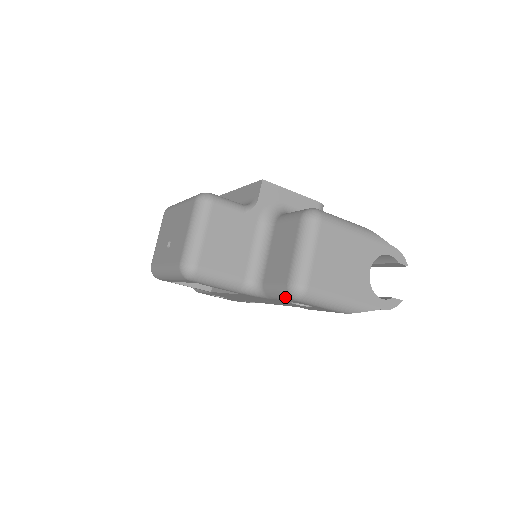
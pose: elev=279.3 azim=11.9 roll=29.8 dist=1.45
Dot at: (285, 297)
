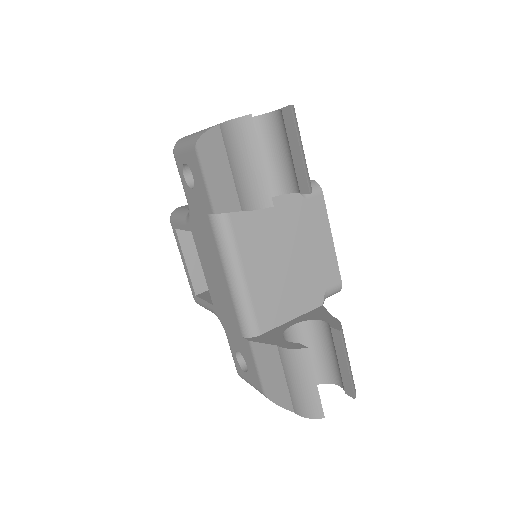
Dot at: occluded
